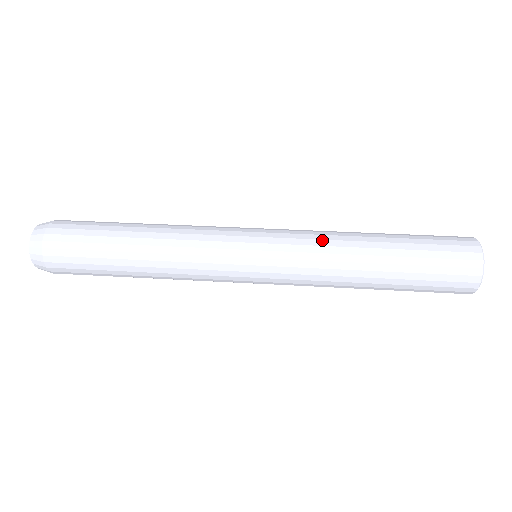
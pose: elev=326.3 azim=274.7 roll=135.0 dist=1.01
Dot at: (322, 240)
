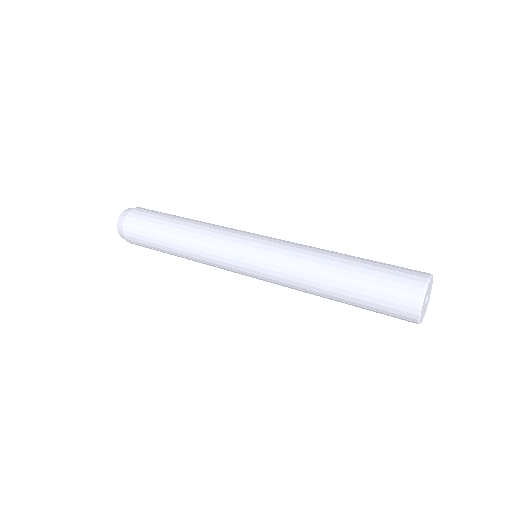
Dot at: (291, 270)
